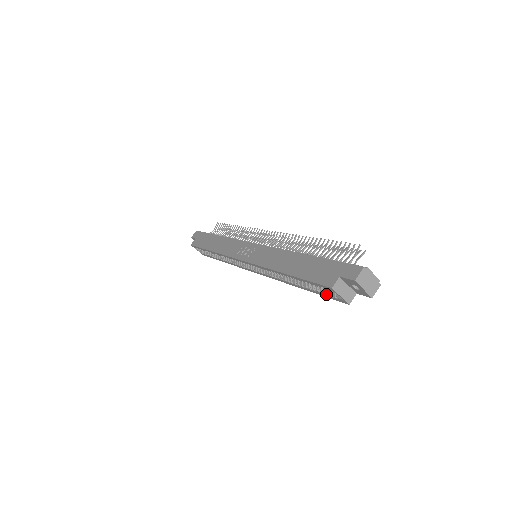
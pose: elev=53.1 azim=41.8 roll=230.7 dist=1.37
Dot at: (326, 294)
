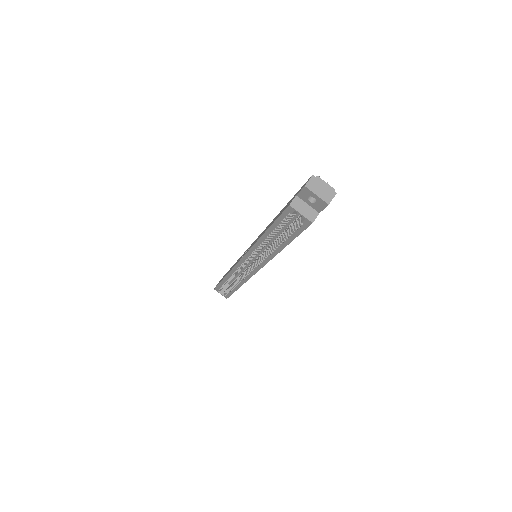
Dot at: (296, 229)
